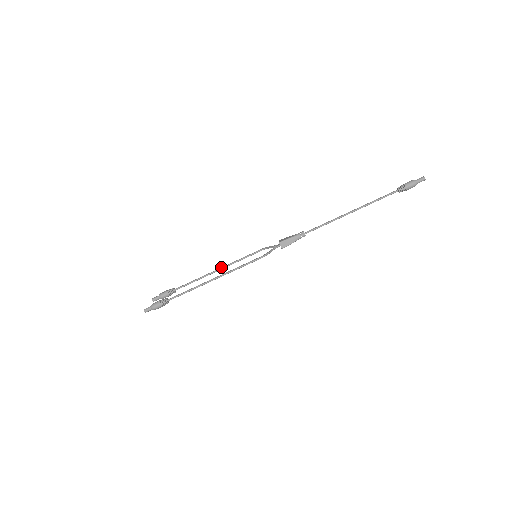
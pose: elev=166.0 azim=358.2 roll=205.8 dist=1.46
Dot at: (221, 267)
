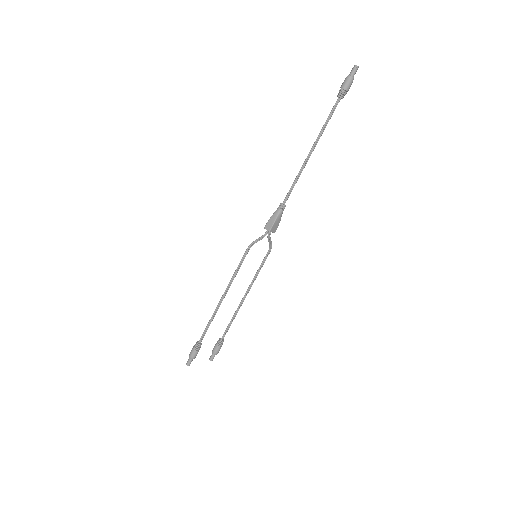
Dot at: (246, 292)
